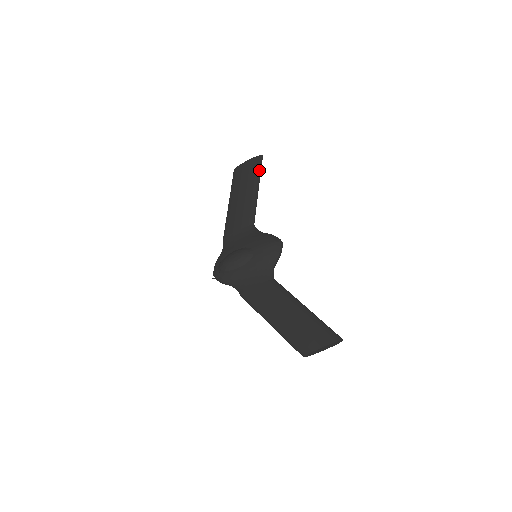
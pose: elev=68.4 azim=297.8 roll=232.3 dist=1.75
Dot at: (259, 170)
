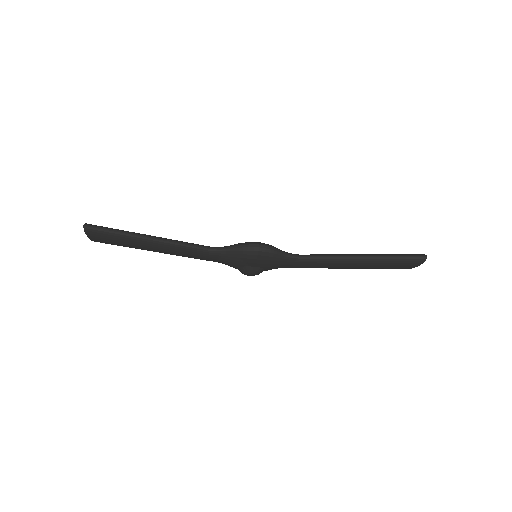
Dot at: (116, 235)
